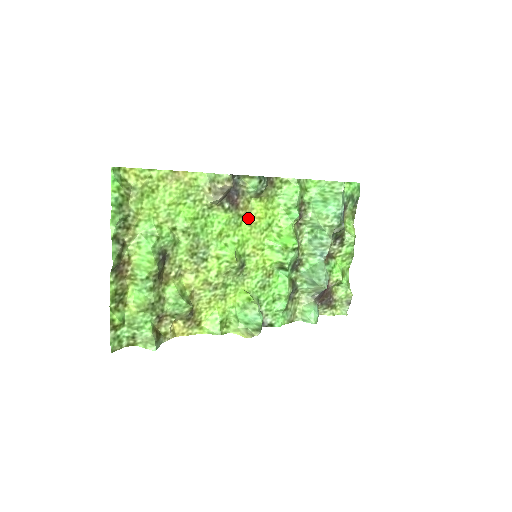
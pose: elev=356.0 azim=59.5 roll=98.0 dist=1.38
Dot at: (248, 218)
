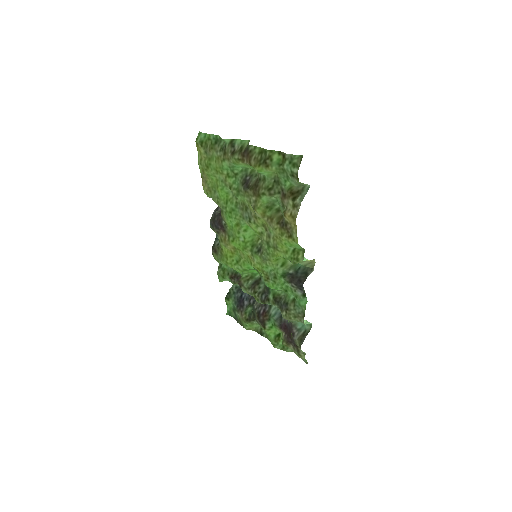
Dot at: (230, 246)
